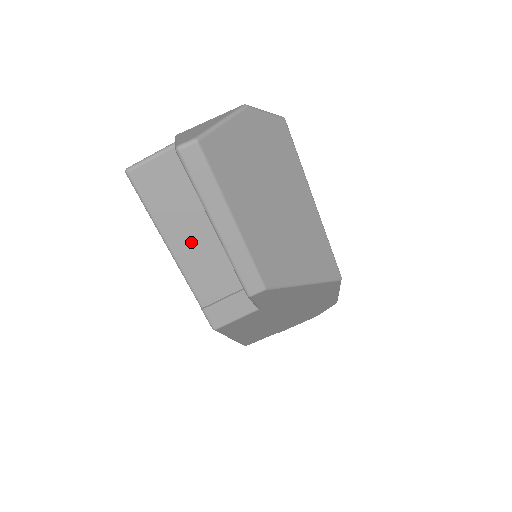
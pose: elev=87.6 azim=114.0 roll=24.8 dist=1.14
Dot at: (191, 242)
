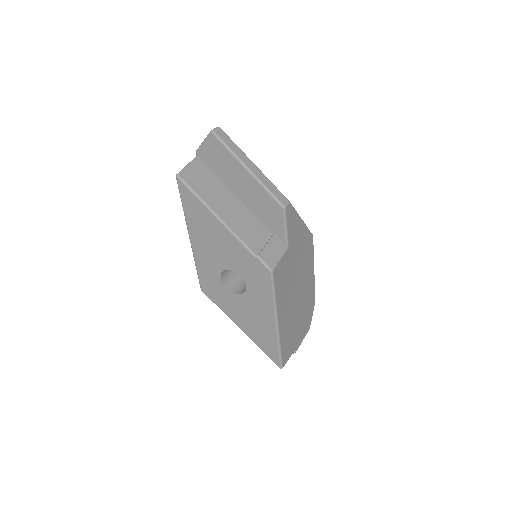
Dot at: (229, 211)
